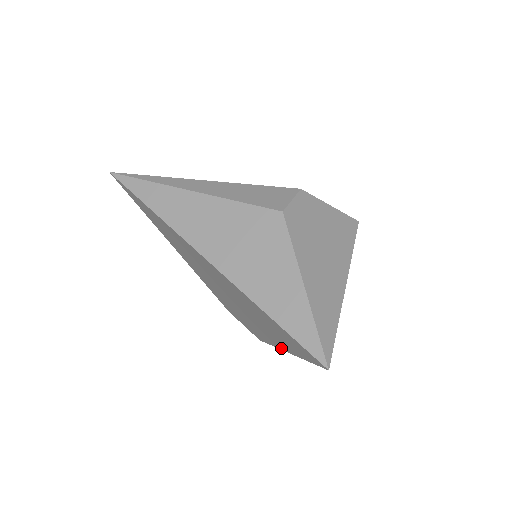
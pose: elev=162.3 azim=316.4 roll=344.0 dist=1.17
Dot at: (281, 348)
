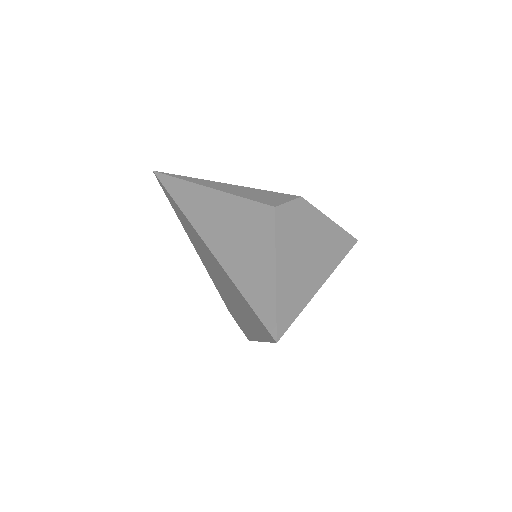
Dot at: (257, 338)
